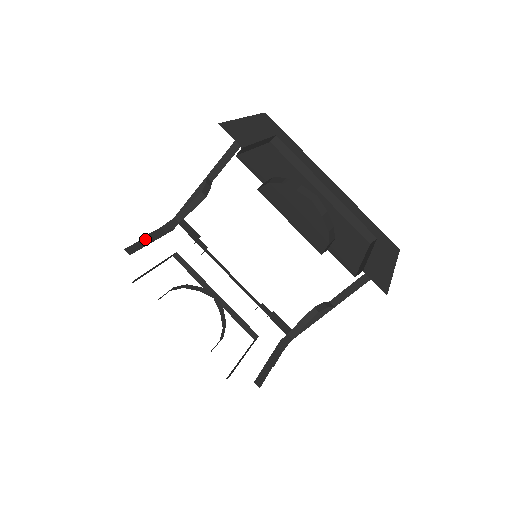
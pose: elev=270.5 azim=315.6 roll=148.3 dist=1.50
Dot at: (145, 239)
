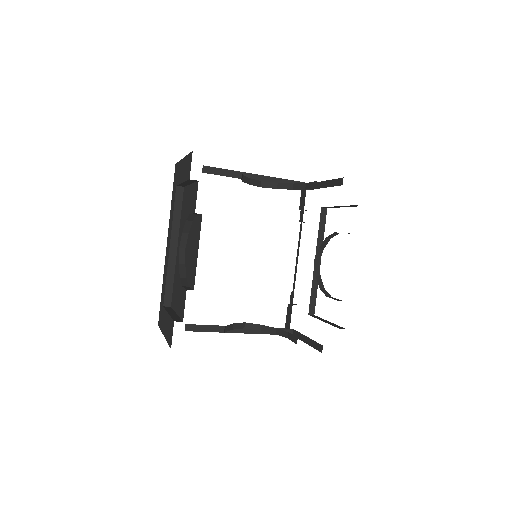
Dot at: occluded
